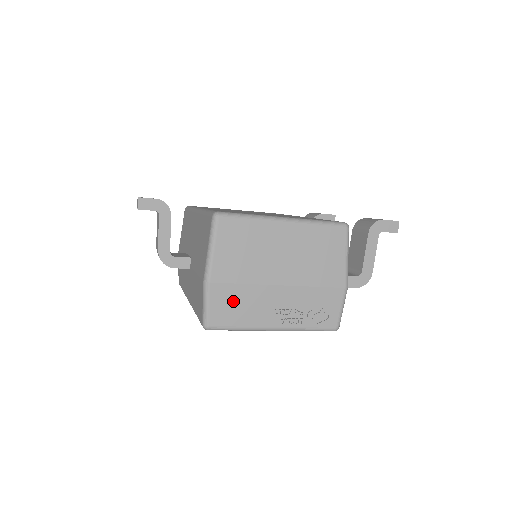
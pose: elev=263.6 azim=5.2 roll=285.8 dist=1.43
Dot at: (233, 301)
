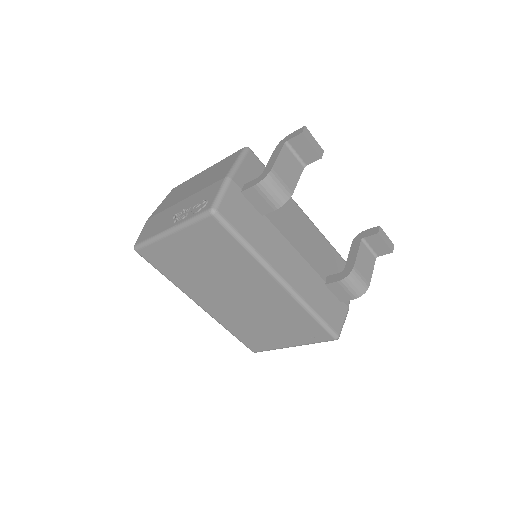
Dot at: (154, 224)
